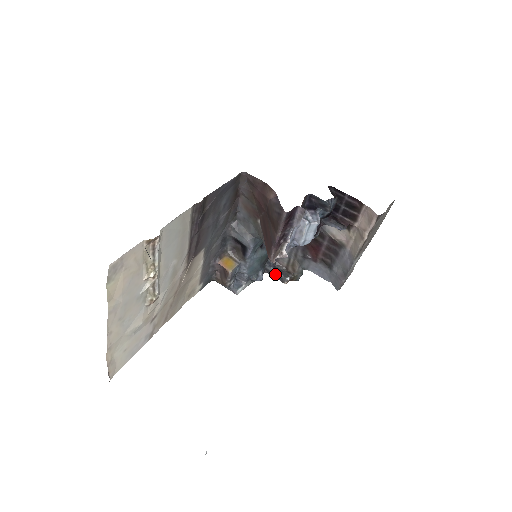
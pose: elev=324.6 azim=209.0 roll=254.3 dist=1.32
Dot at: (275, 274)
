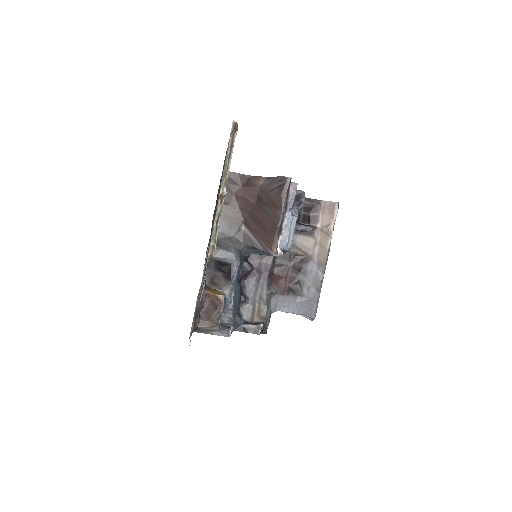
Dot at: (244, 328)
